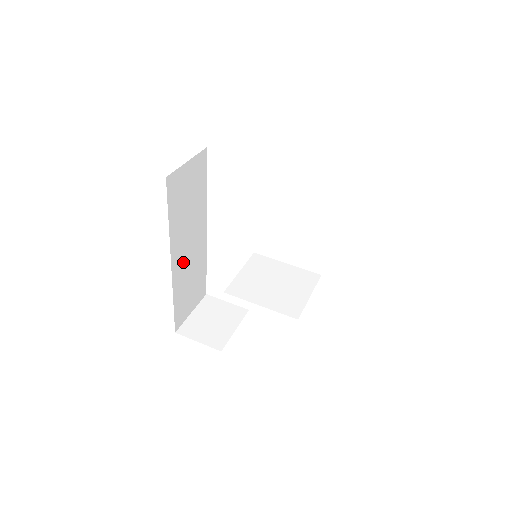
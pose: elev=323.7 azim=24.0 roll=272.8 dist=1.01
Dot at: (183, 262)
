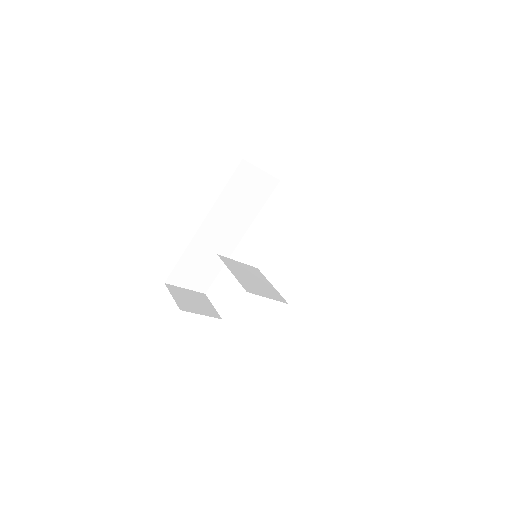
Dot at: (210, 236)
